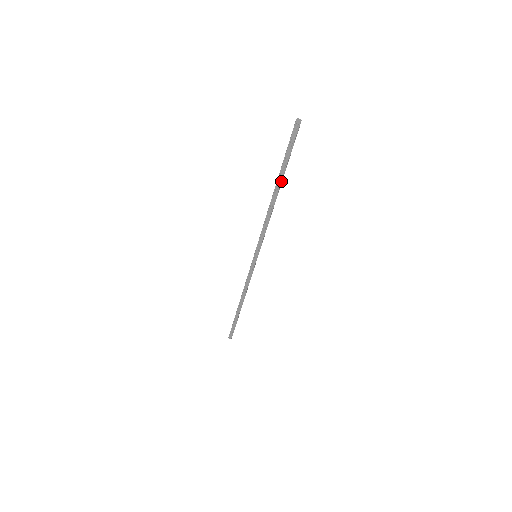
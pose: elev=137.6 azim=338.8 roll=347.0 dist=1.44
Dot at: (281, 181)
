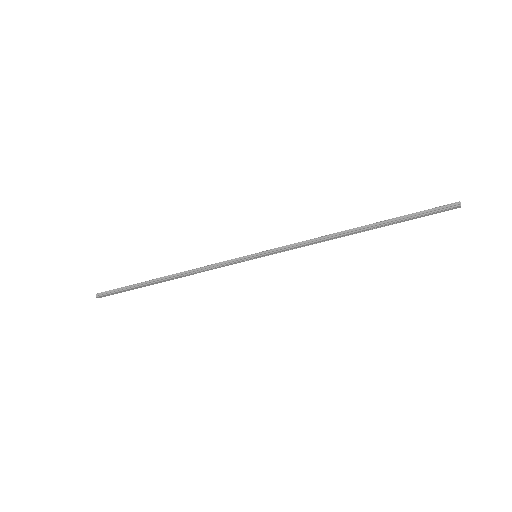
Dot at: occluded
